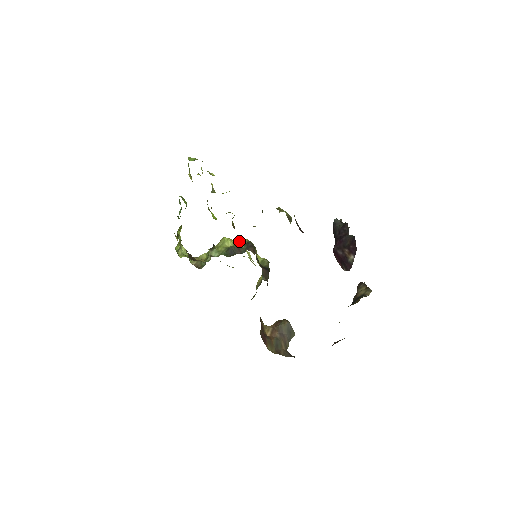
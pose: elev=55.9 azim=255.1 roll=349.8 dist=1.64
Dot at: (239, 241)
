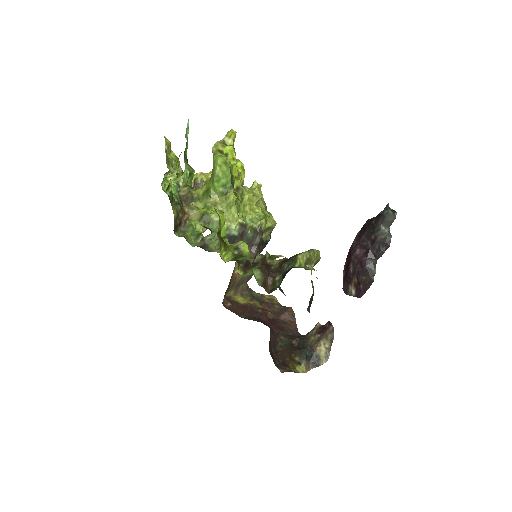
Dot at: (248, 224)
